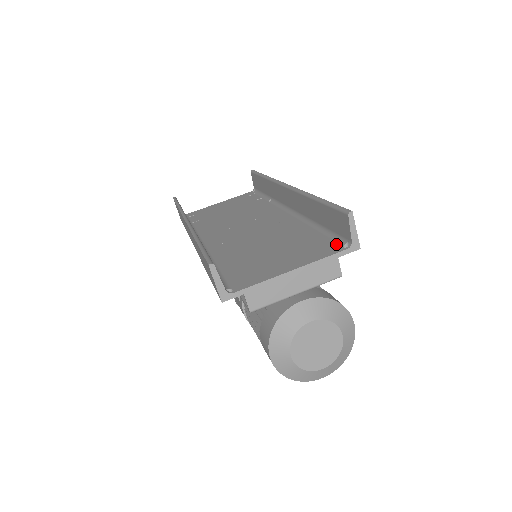
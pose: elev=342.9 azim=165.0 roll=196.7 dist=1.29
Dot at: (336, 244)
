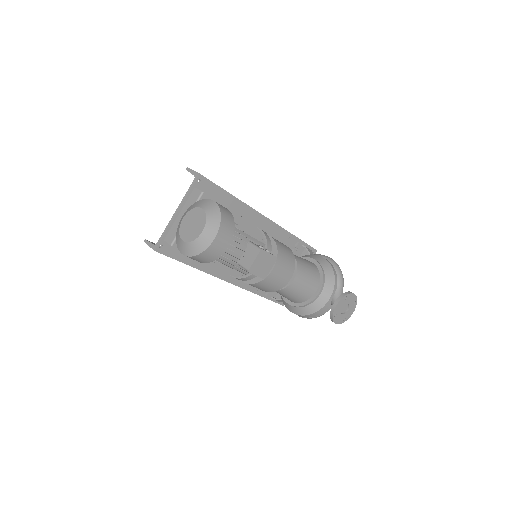
Dot at: (201, 187)
